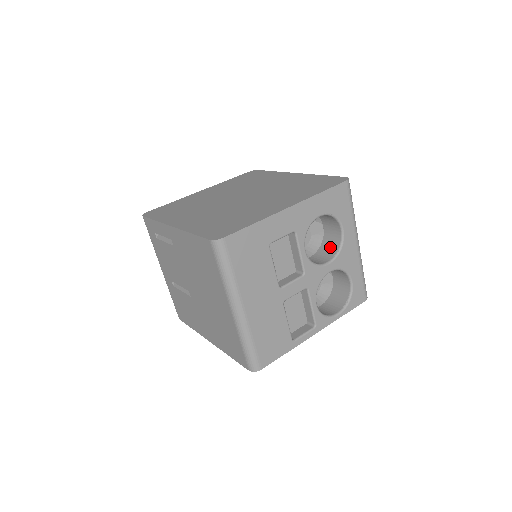
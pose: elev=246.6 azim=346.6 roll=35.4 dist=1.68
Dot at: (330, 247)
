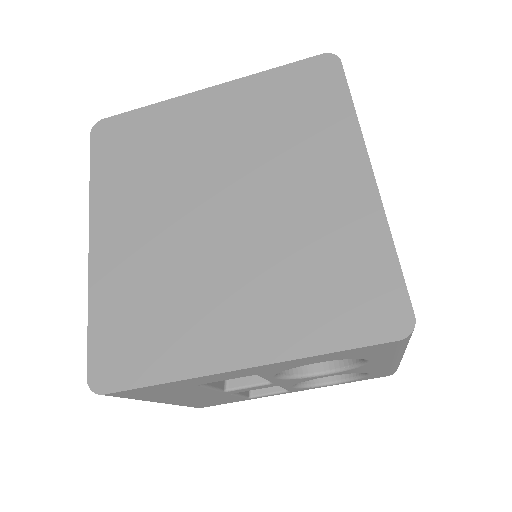
Dot at: occluded
